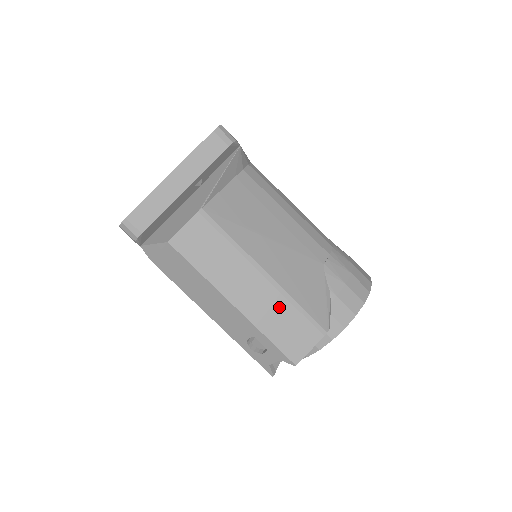
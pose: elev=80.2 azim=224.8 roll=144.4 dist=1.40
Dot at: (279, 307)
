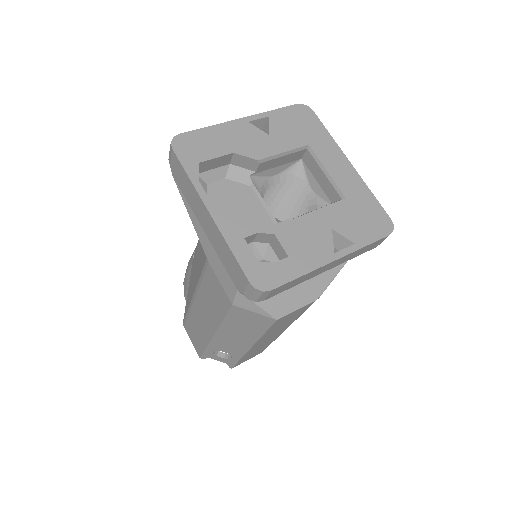
Dot at: occluded
